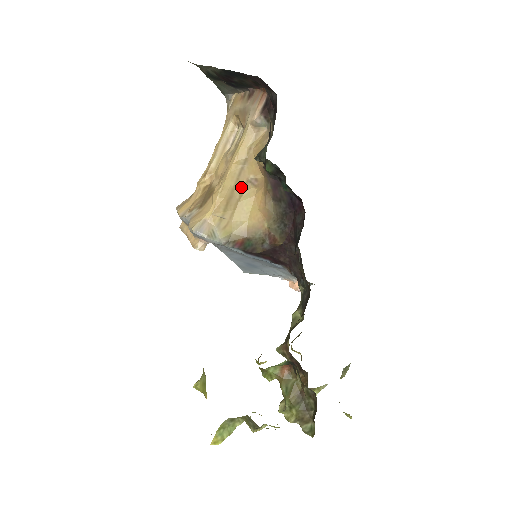
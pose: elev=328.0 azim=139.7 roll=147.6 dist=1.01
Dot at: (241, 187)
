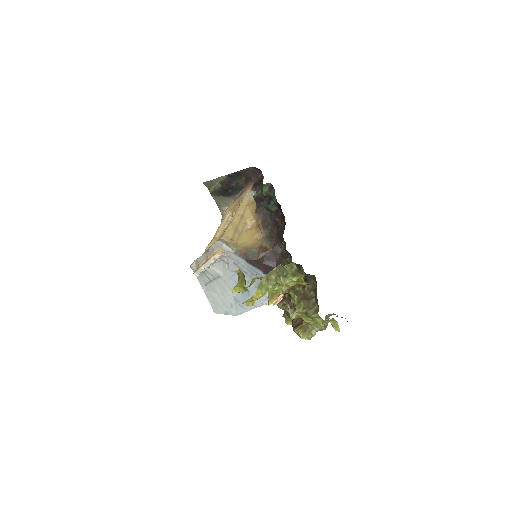
Dot at: (242, 226)
